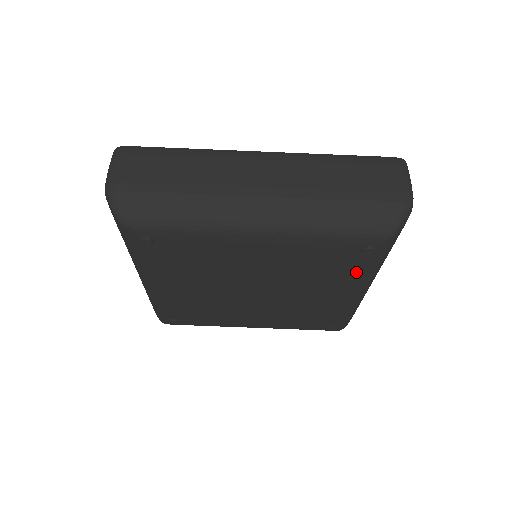
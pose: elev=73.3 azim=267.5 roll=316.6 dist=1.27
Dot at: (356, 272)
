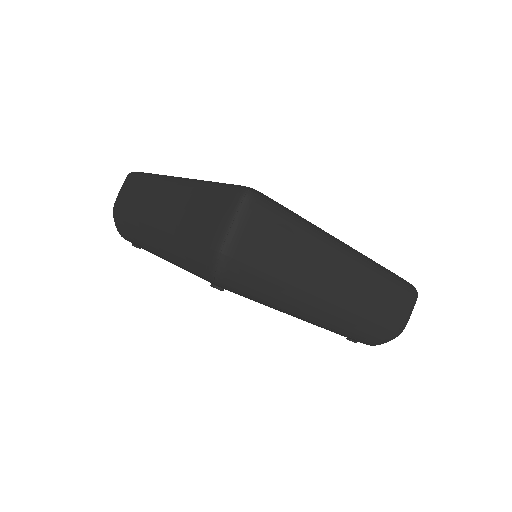
Dot at: occluded
